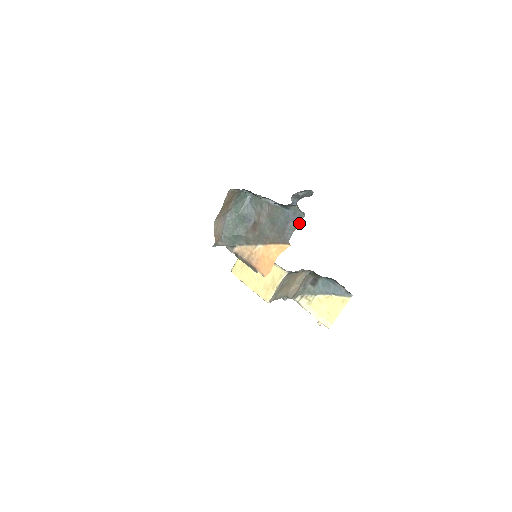
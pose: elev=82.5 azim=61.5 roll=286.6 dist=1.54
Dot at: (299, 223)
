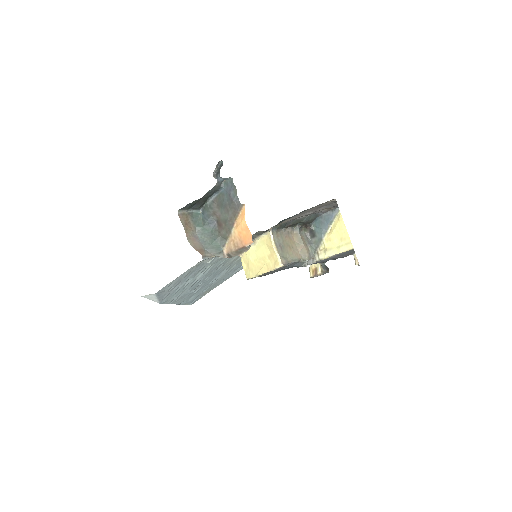
Dot at: (234, 186)
